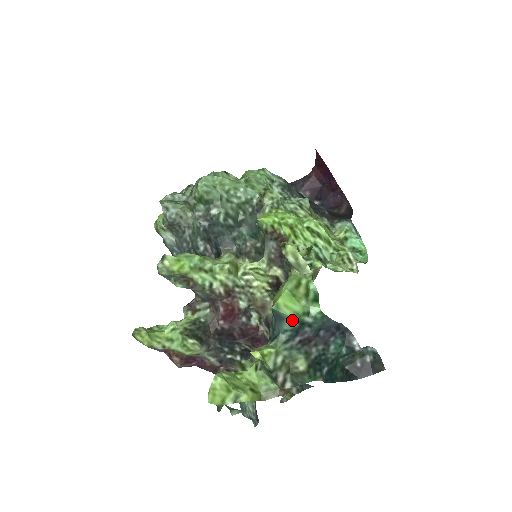
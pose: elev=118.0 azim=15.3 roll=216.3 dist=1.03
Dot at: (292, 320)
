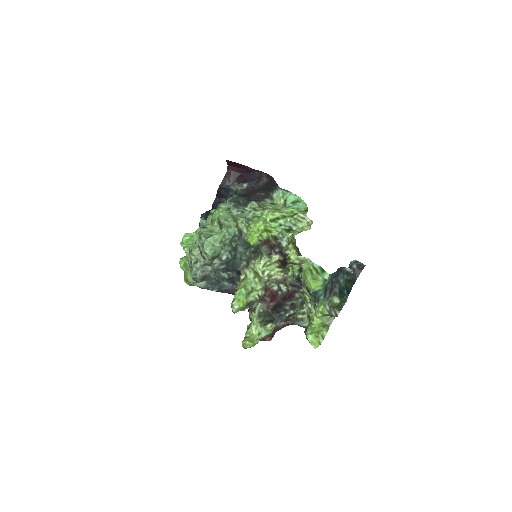
Dot at: (322, 289)
